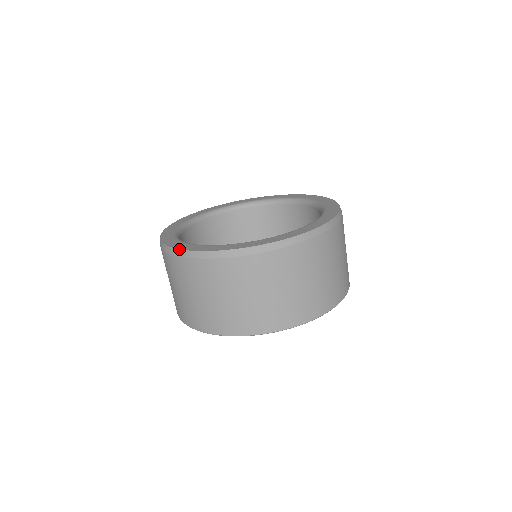
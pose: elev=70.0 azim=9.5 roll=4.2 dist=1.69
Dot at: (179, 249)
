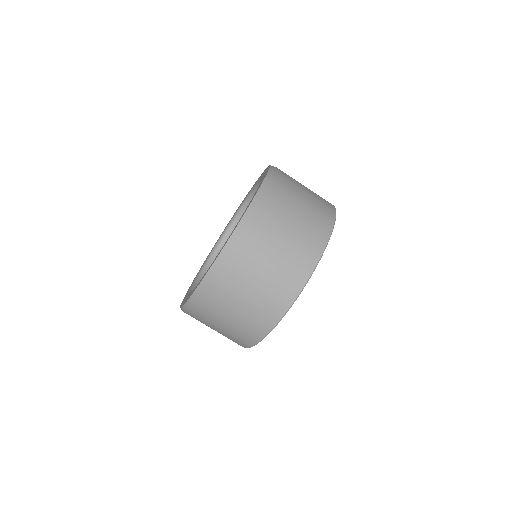
Dot at: (187, 301)
